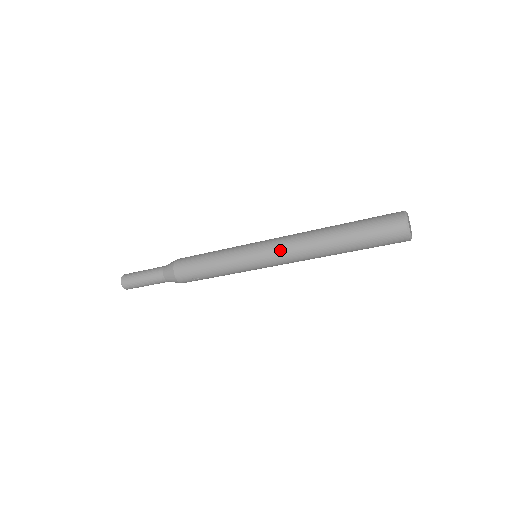
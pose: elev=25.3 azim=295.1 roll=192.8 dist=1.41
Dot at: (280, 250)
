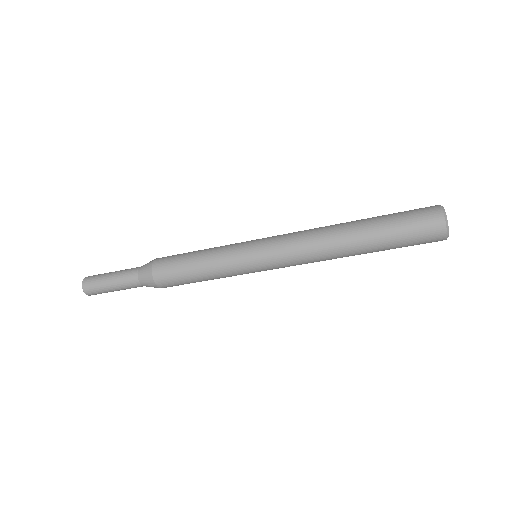
Dot at: (292, 262)
